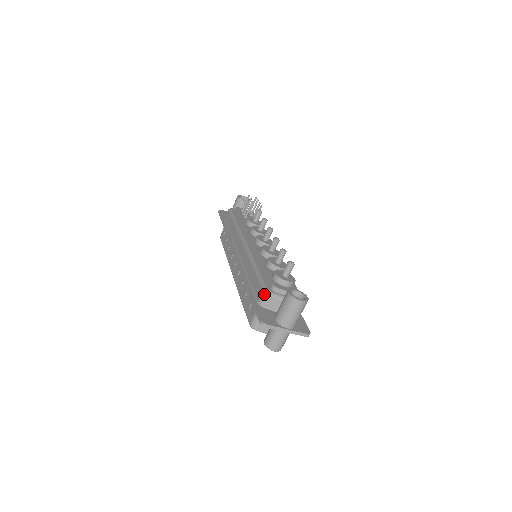
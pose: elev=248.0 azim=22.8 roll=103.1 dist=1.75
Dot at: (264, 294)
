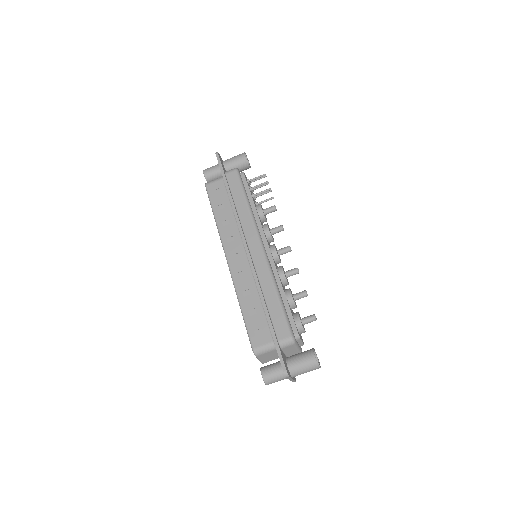
Dot at: (290, 340)
